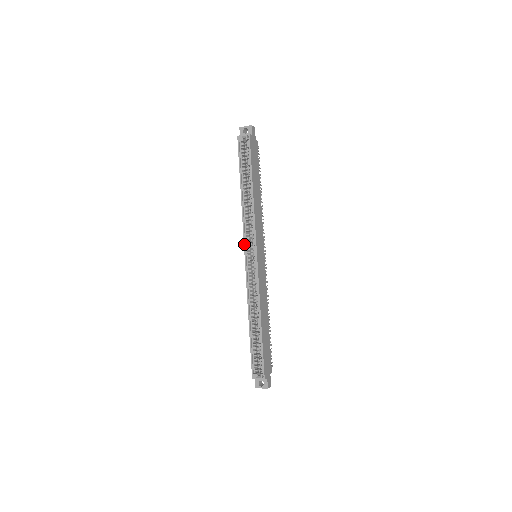
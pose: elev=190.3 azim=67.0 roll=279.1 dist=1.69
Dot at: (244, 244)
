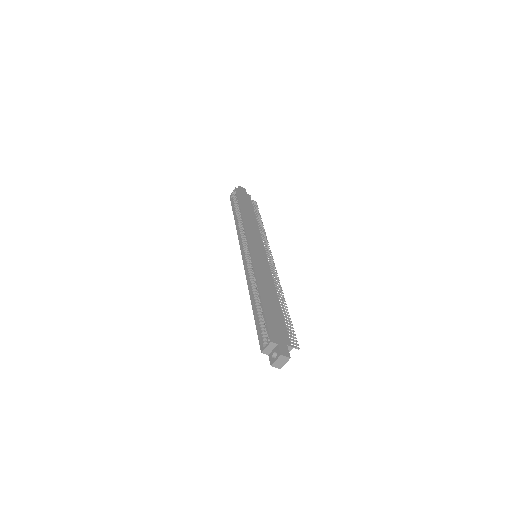
Dot at: (240, 249)
